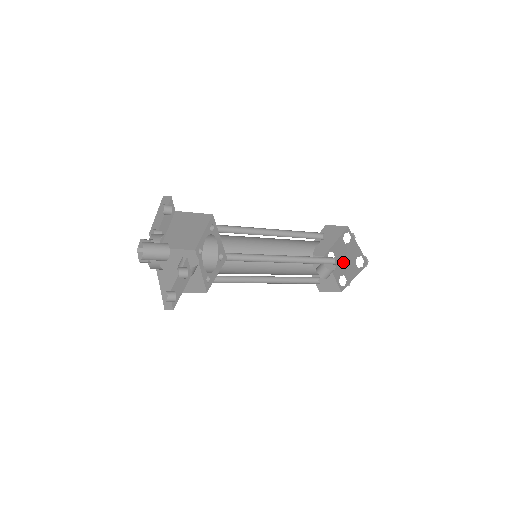
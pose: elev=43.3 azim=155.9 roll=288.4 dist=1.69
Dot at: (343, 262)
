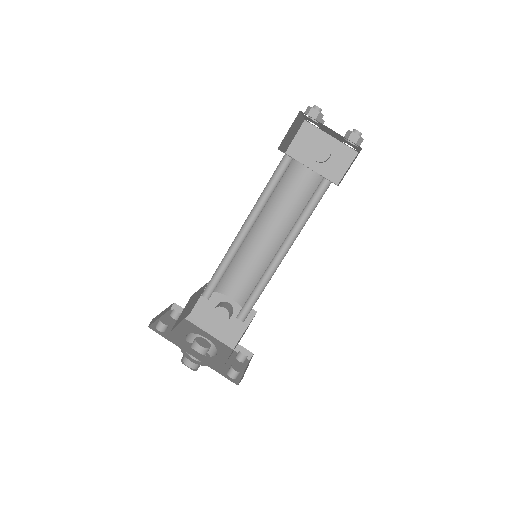
Dot at: (332, 134)
